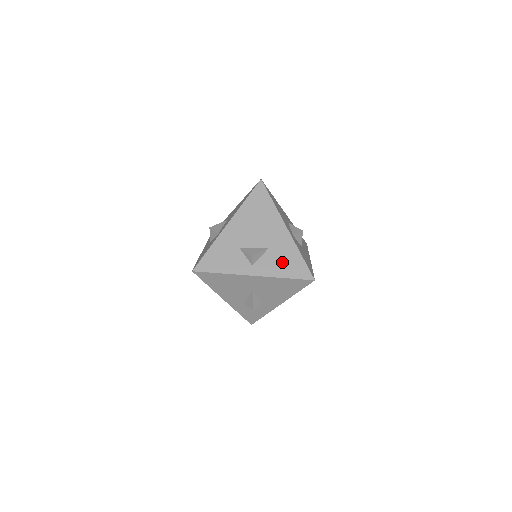
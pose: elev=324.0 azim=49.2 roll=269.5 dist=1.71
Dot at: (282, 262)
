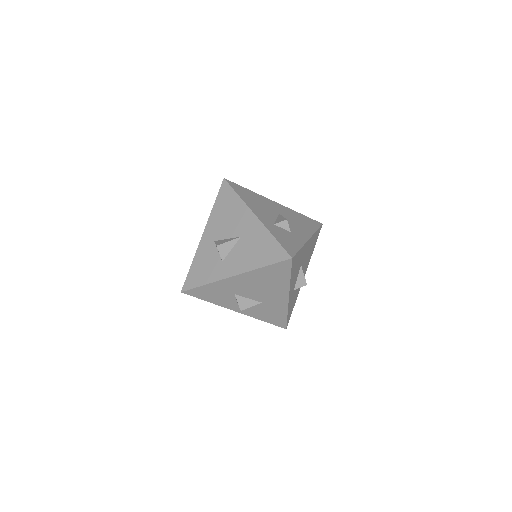
Dot at: (267, 313)
